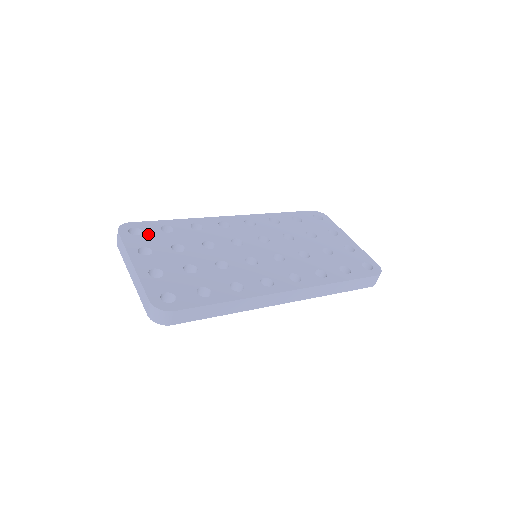
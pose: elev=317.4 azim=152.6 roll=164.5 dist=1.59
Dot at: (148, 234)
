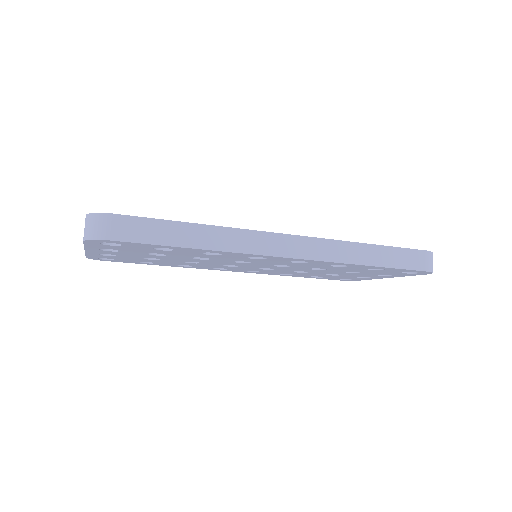
Dot at: occluded
